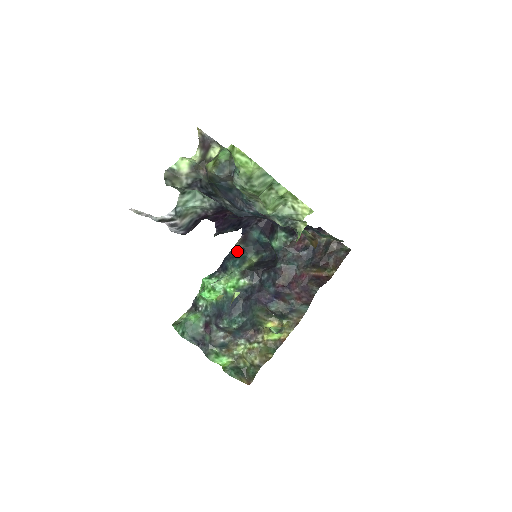
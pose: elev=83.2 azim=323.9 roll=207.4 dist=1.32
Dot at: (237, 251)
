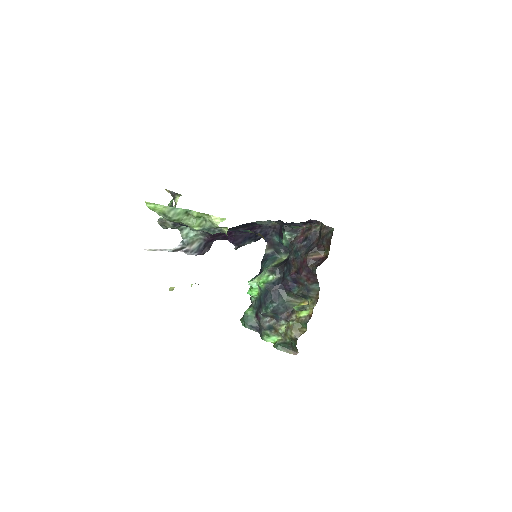
Dot at: (267, 255)
